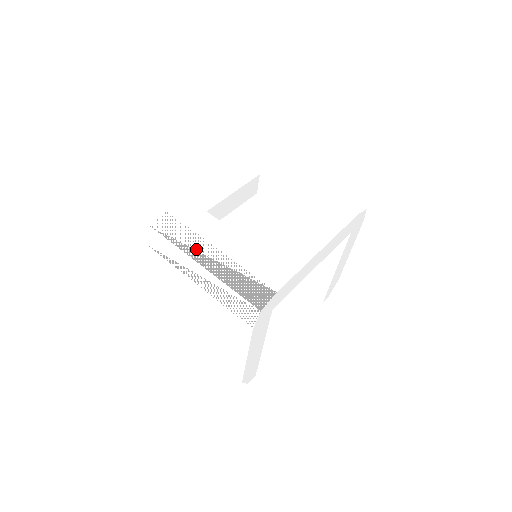
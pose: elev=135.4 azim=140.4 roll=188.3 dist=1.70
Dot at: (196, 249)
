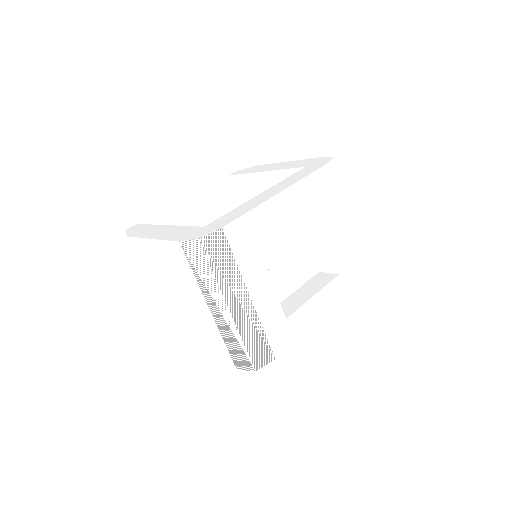
Dot at: (232, 288)
